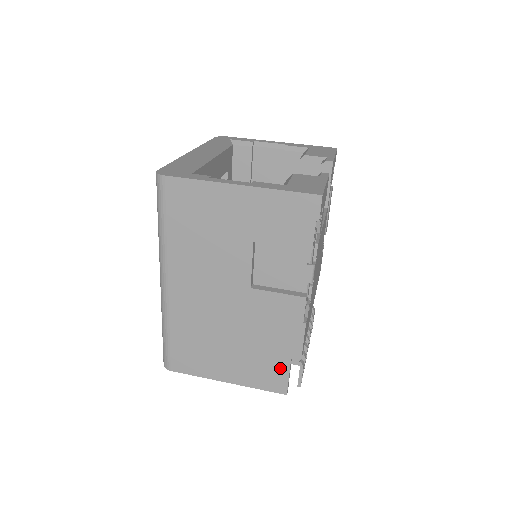
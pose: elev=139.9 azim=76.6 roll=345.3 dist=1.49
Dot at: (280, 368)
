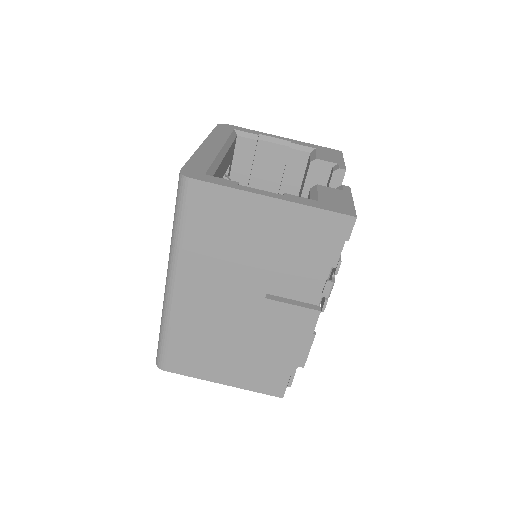
Dot at: (281, 374)
